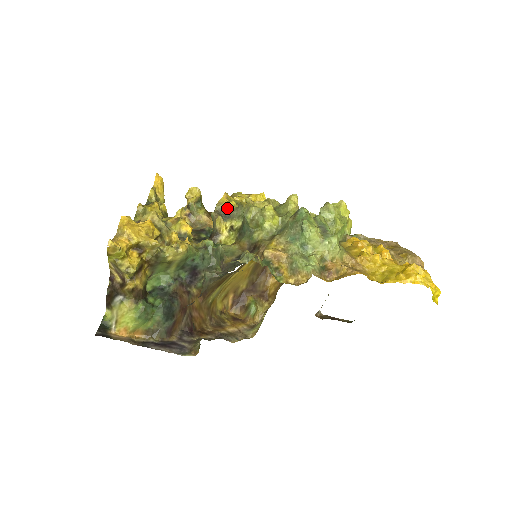
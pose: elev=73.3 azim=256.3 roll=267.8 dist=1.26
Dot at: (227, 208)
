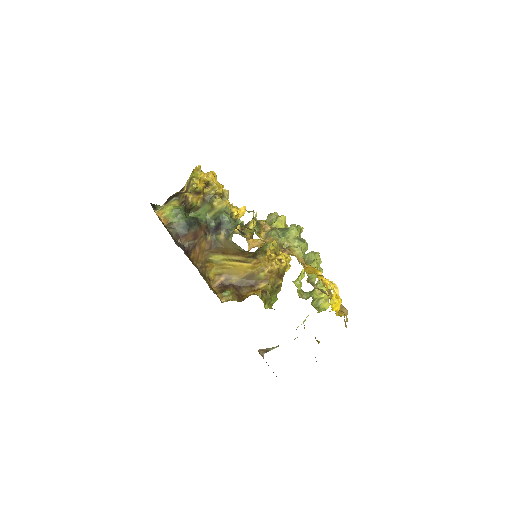
Dot at: occluded
